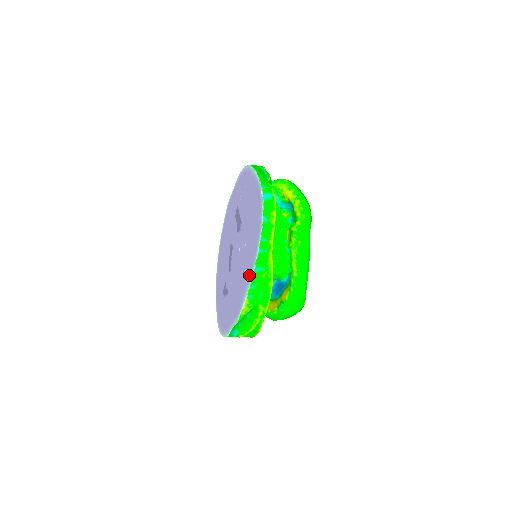
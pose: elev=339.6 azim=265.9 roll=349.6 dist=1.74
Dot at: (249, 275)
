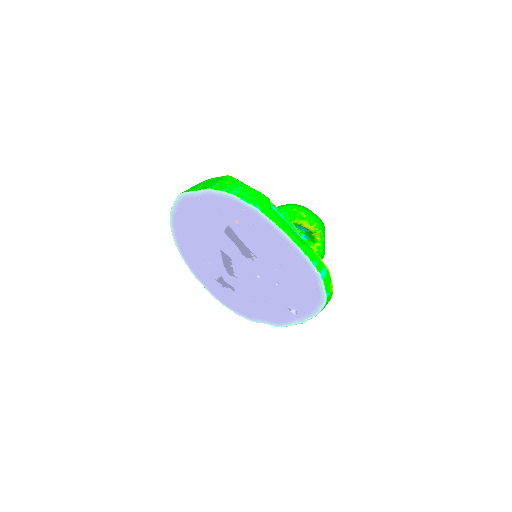
Dot at: (302, 316)
